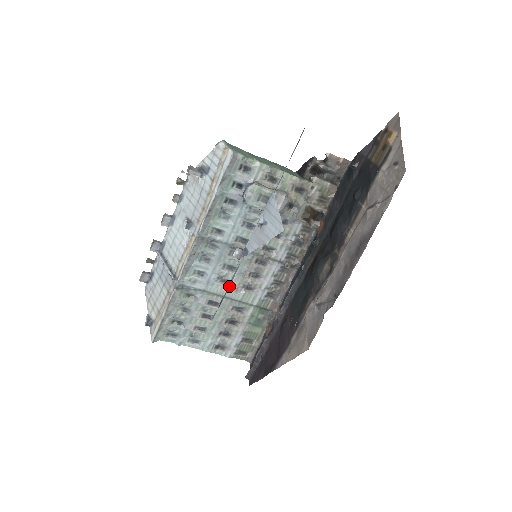
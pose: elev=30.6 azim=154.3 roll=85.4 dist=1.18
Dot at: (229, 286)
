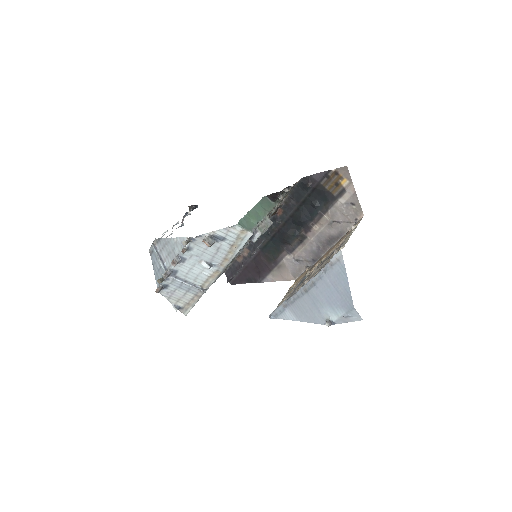
Dot at: (287, 308)
